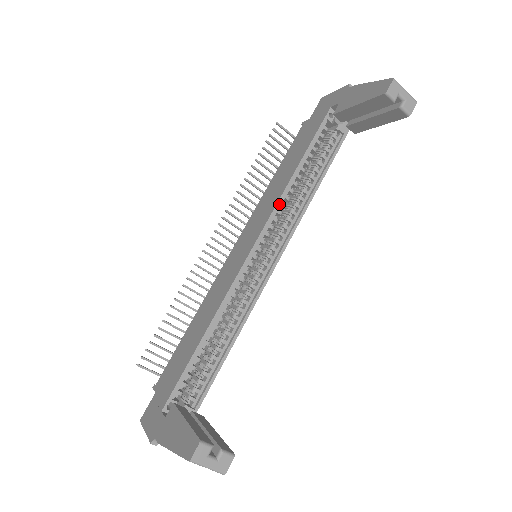
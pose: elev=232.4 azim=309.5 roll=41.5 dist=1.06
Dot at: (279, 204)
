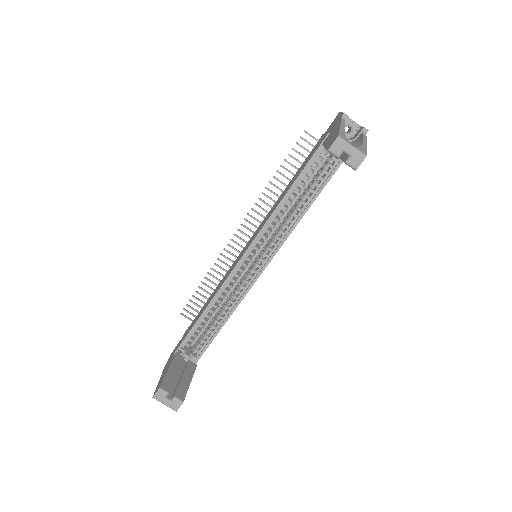
Dot at: (270, 220)
